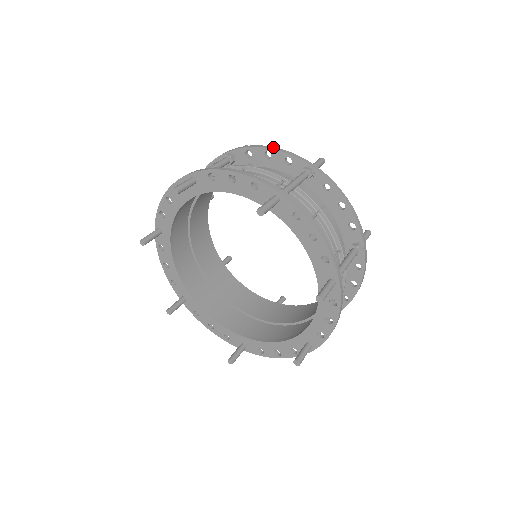
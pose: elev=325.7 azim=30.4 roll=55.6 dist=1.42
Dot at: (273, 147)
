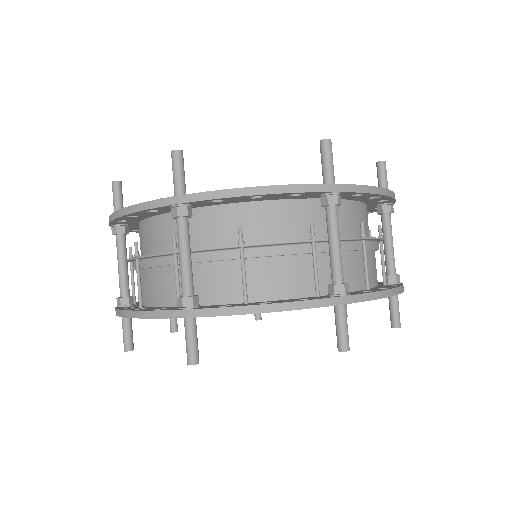
Dot at: (124, 210)
